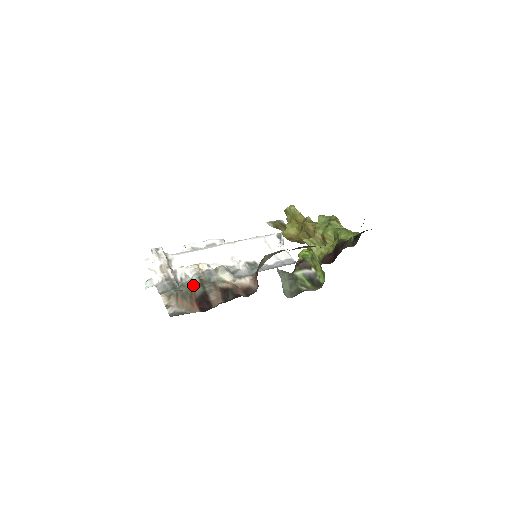
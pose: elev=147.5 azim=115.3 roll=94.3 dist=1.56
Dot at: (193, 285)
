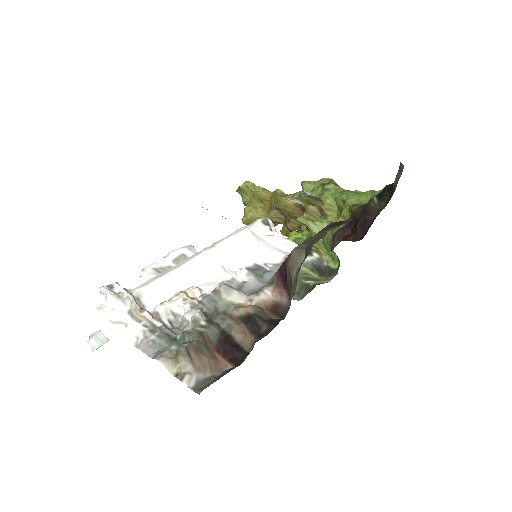
Dot at: (200, 327)
